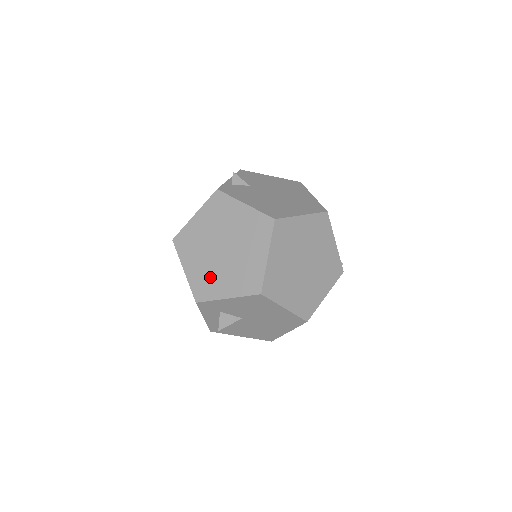
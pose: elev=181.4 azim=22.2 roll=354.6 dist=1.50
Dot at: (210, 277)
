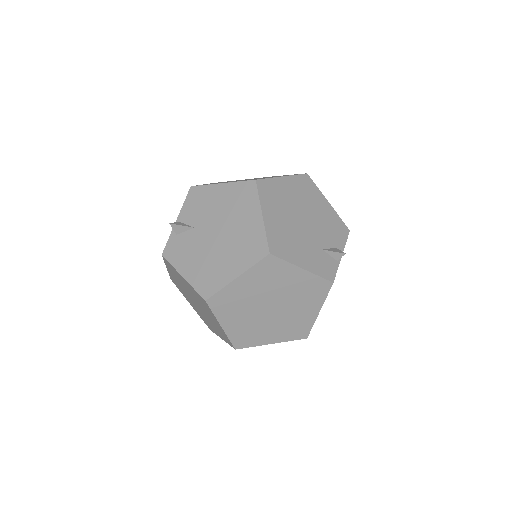
Dot at: (204, 318)
